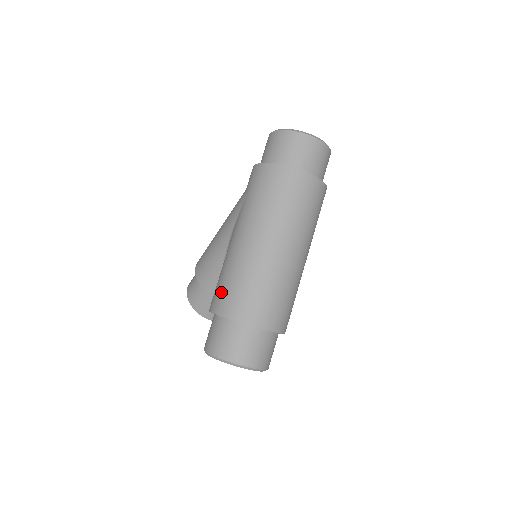
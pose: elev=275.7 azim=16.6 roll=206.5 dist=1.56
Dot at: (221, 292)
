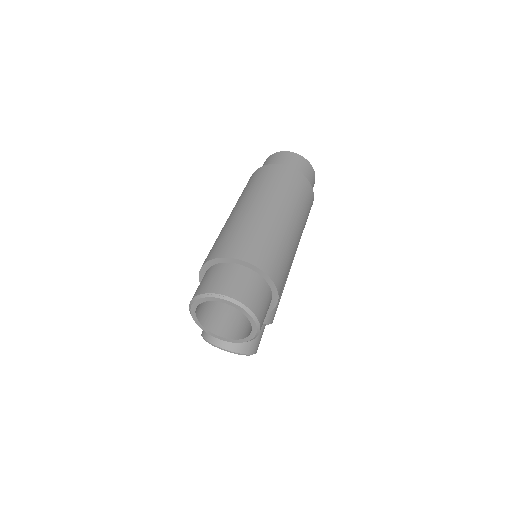
Dot at: occluded
